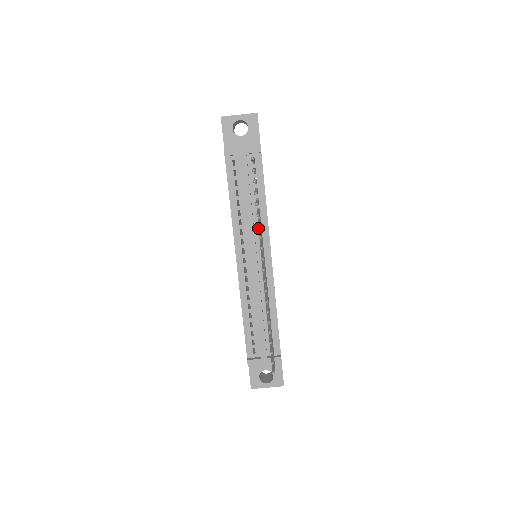
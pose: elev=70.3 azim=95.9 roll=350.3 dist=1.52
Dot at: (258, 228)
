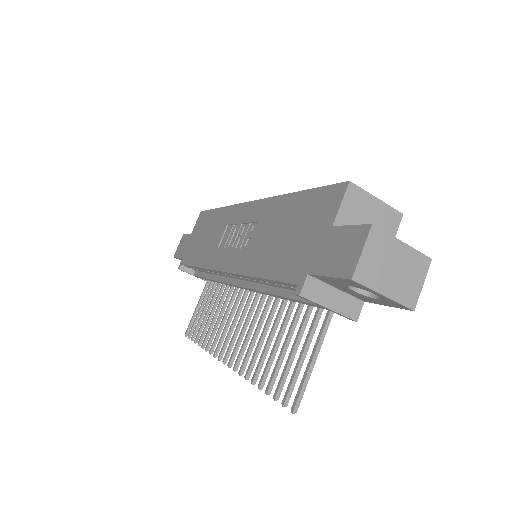
Dot at: occluded
